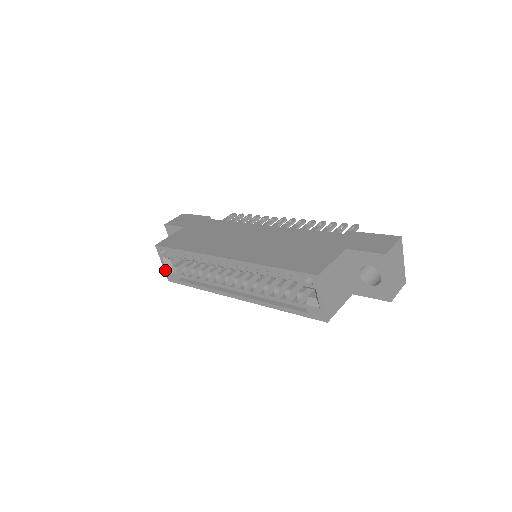
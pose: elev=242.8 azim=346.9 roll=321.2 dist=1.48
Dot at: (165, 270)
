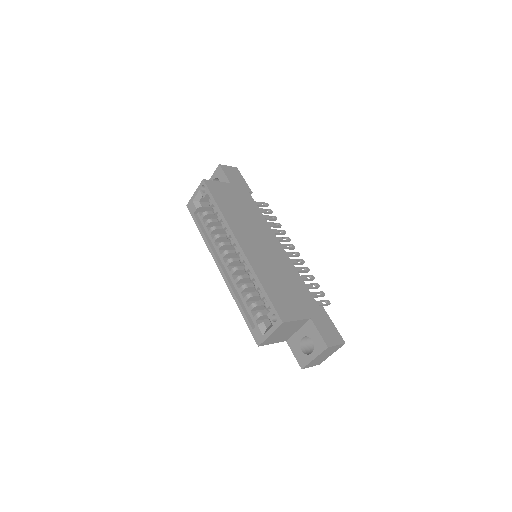
Dot at: (192, 198)
